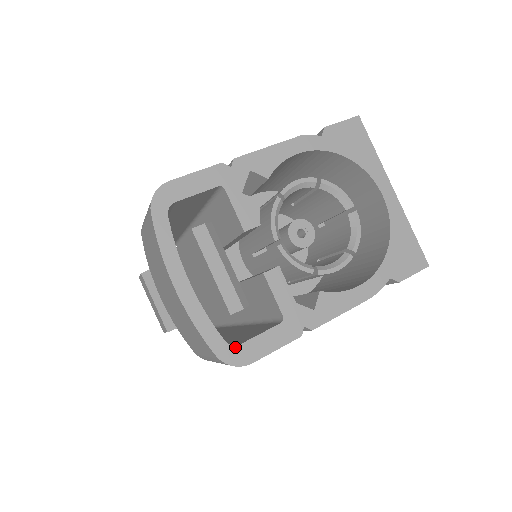
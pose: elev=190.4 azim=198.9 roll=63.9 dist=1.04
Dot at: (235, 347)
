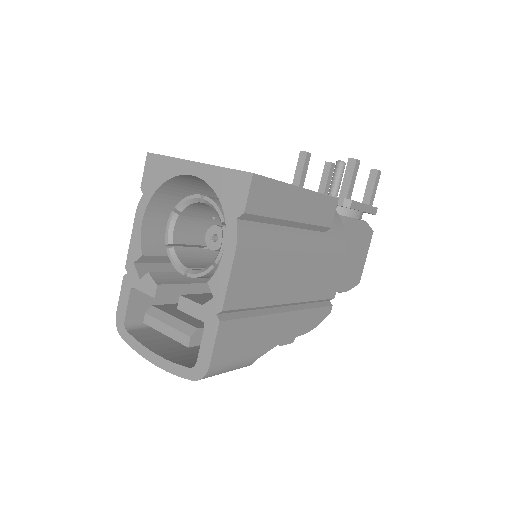
Dot at: (196, 366)
